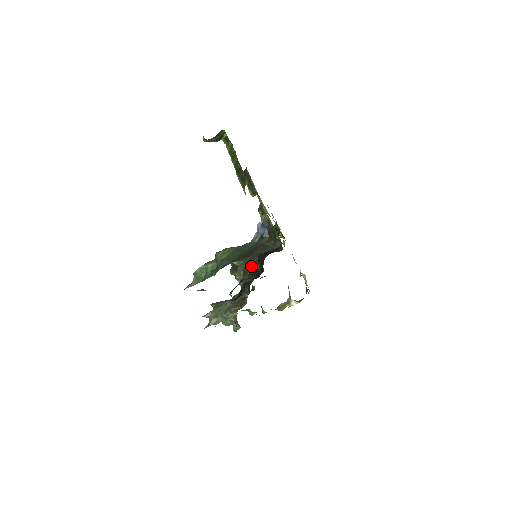
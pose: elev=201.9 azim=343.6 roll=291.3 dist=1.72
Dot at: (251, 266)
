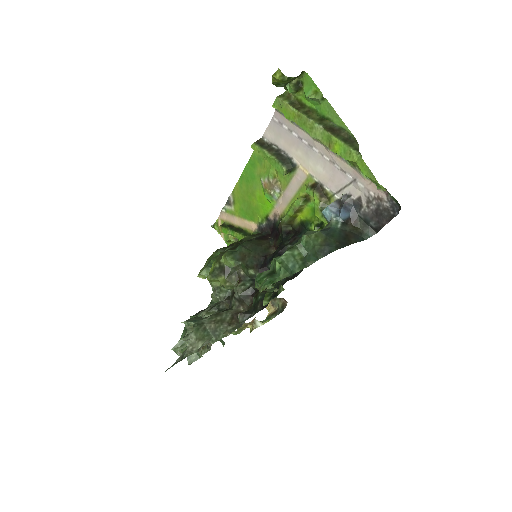
Dot at: (256, 268)
